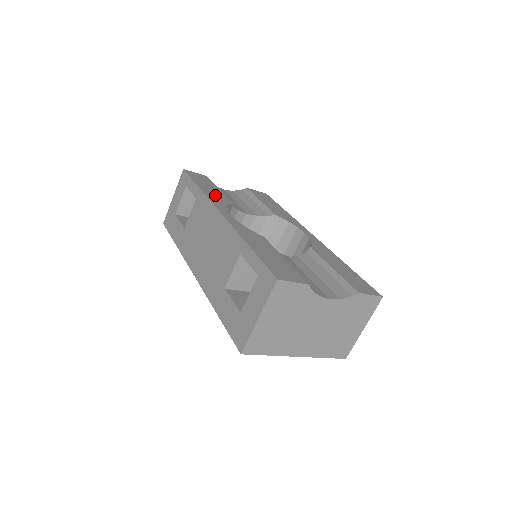
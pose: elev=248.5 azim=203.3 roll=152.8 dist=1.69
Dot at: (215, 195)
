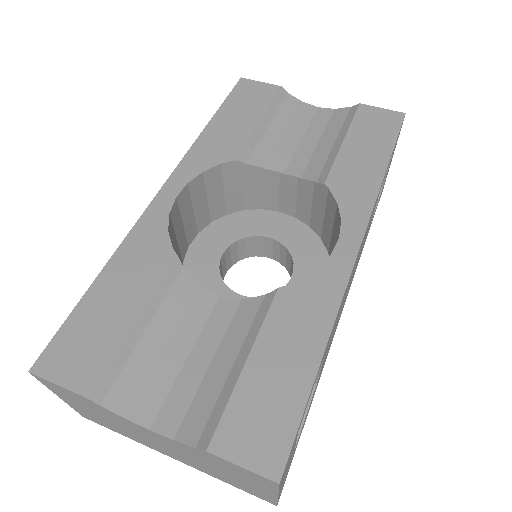
Dot at: (219, 141)
